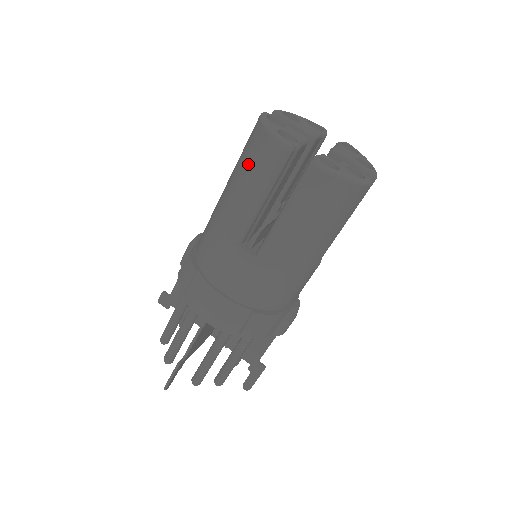
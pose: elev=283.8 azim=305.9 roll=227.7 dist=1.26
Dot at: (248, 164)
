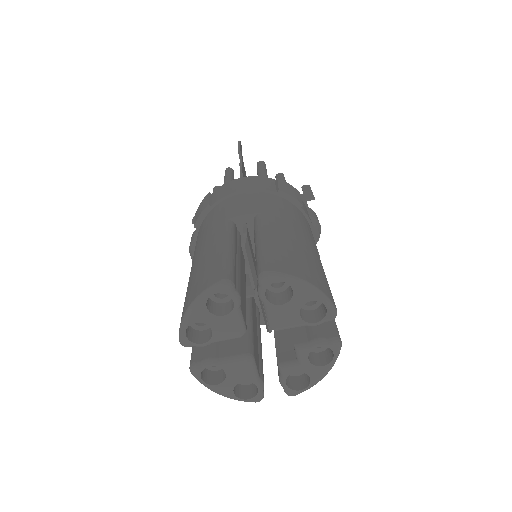
Dot at: occluded
